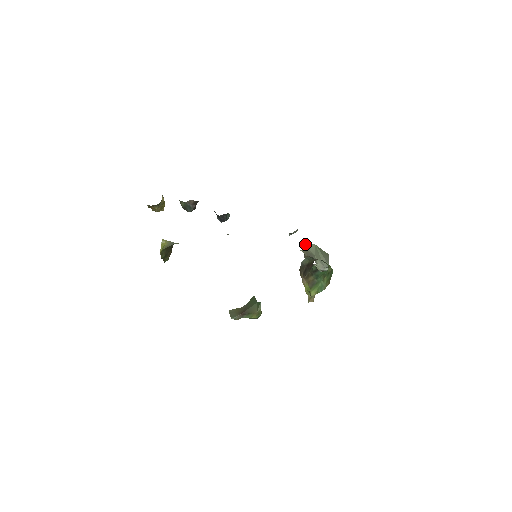
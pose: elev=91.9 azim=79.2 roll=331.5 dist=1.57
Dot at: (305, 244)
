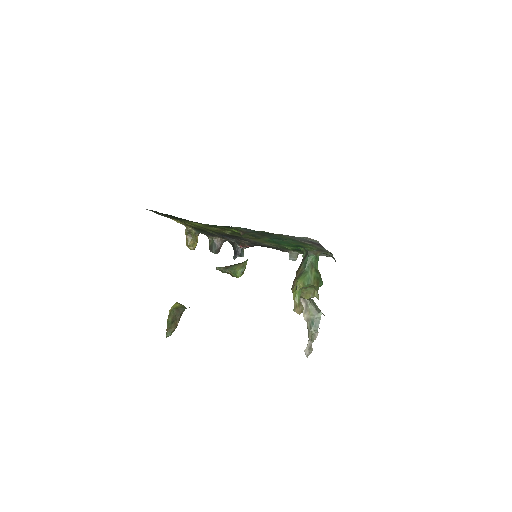
Dot at: occluded
